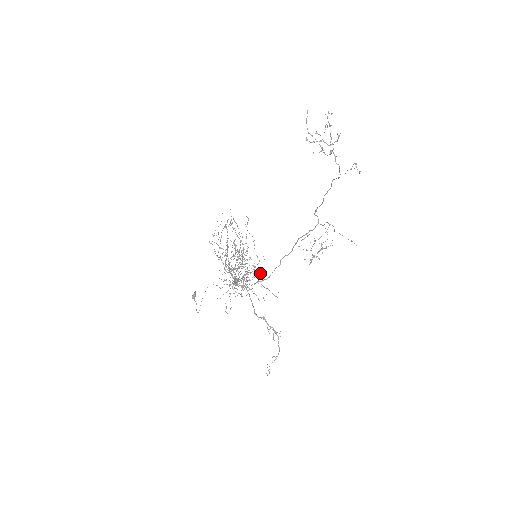
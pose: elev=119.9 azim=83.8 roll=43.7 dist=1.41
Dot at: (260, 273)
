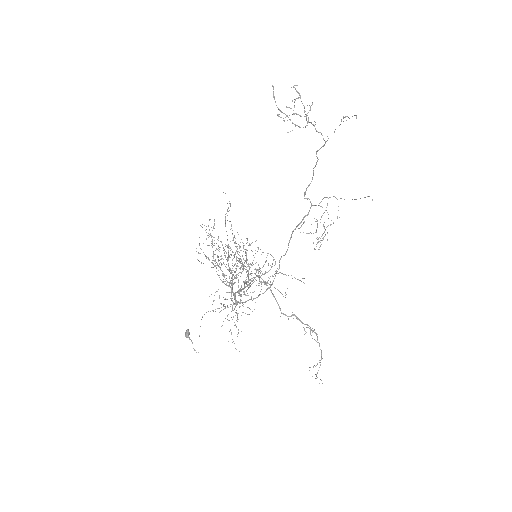
Dot at: occluded
